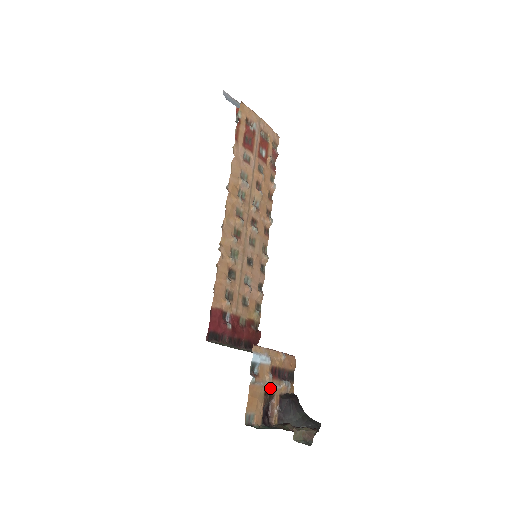
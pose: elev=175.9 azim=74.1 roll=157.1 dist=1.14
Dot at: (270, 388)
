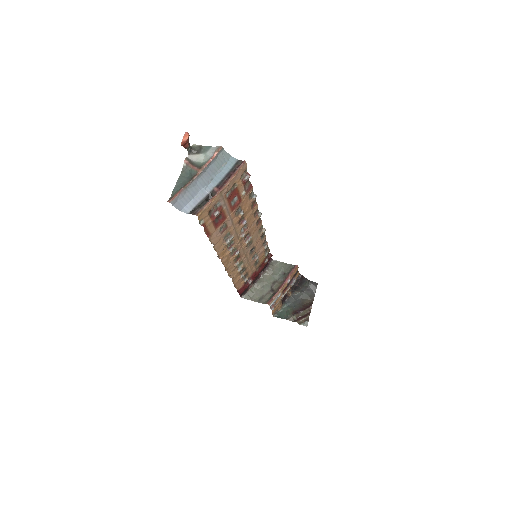
Dot at: occluded
